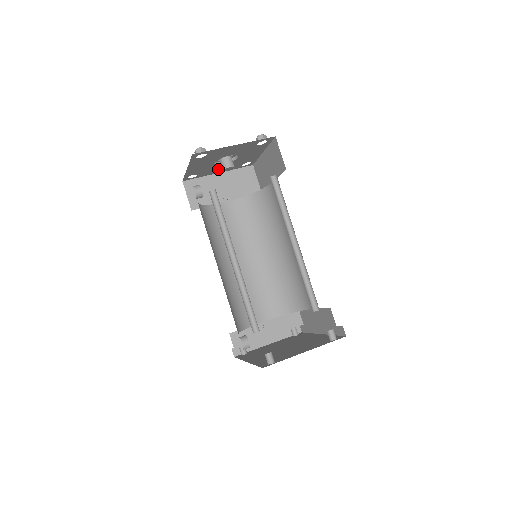
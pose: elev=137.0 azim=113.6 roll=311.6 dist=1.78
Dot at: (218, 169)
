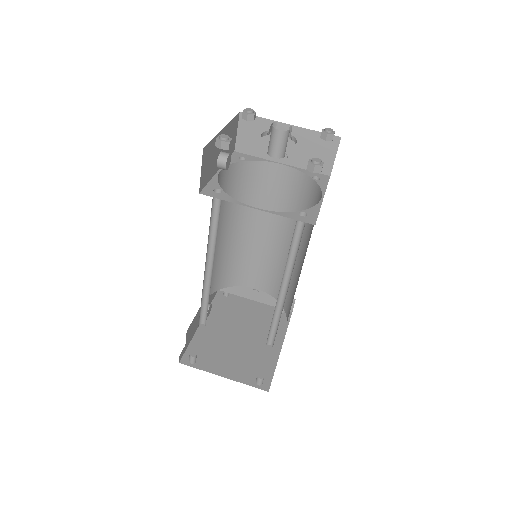
Dot at: occluded
